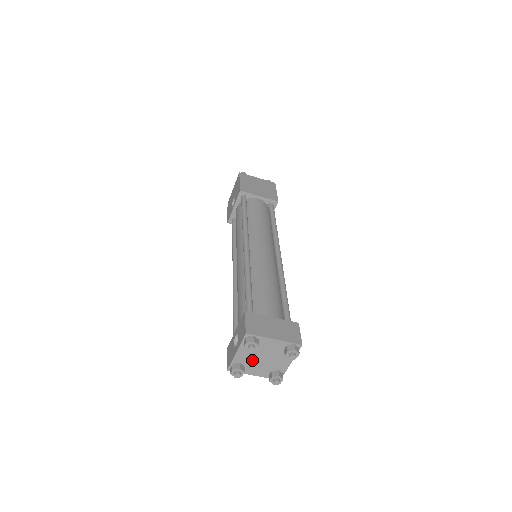
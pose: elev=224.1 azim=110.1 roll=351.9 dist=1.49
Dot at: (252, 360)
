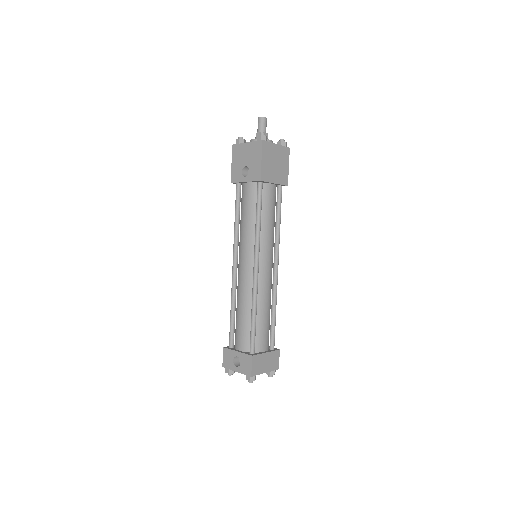
Dot at: occluded
